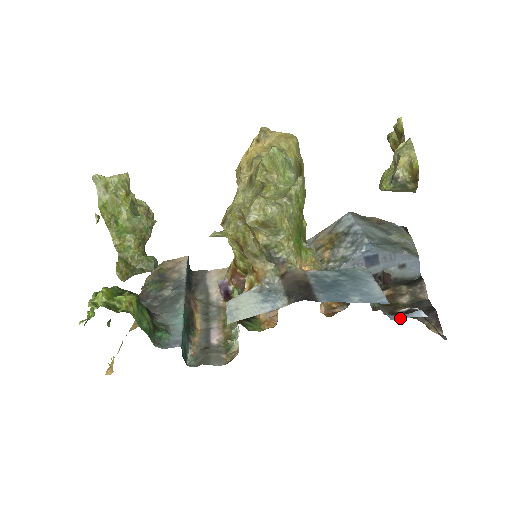
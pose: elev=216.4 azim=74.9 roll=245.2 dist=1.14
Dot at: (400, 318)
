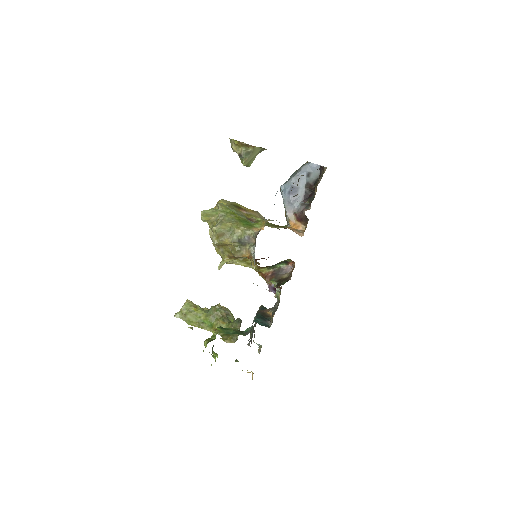
Dot at: (292, 187)
